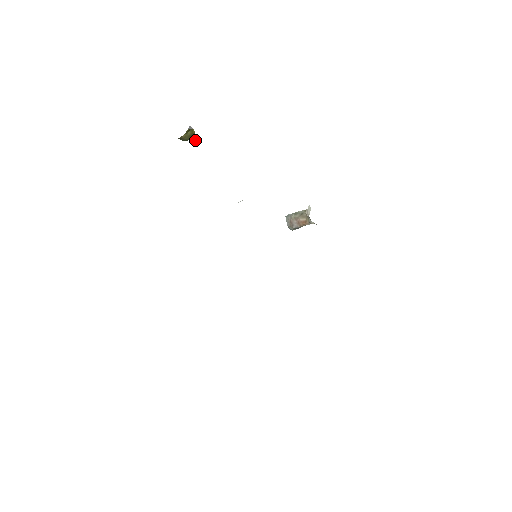
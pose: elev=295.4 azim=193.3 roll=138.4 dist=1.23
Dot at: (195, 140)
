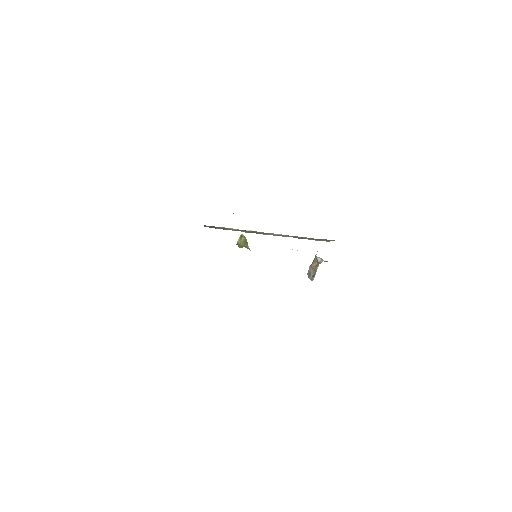
Dot at: occluded
